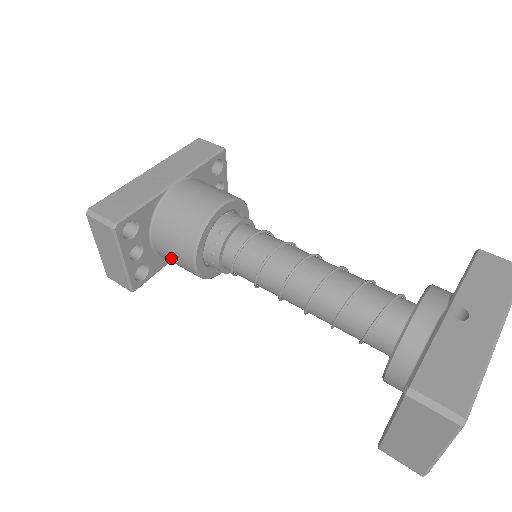
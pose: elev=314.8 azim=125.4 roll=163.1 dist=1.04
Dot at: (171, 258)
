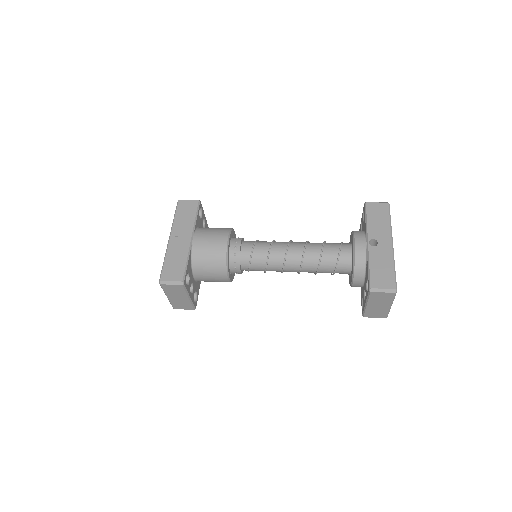
Dot at: (210, 281)
